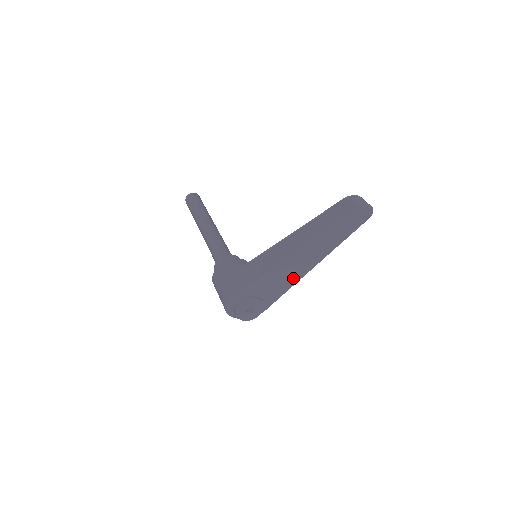
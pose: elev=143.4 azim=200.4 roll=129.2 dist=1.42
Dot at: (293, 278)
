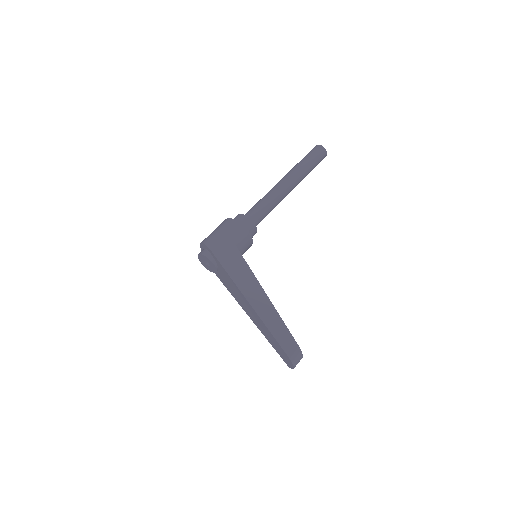
Dot at: (237, 299)
